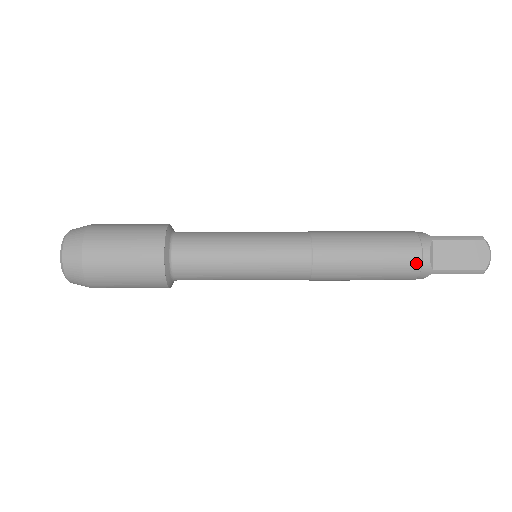
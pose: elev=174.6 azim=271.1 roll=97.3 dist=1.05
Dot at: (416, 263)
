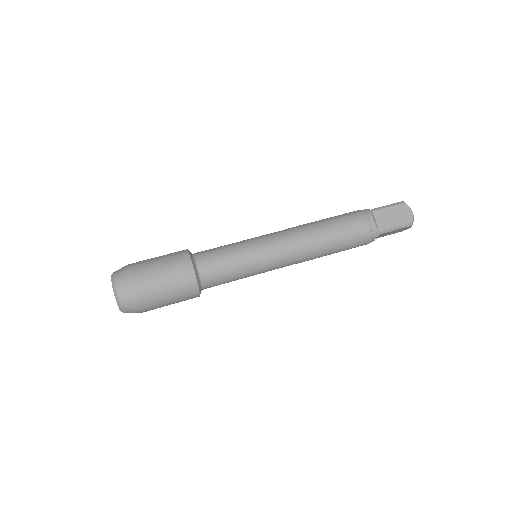
Dot at: (367, 229)
